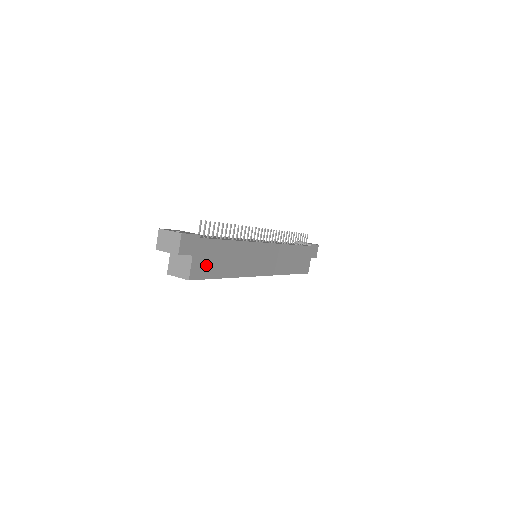
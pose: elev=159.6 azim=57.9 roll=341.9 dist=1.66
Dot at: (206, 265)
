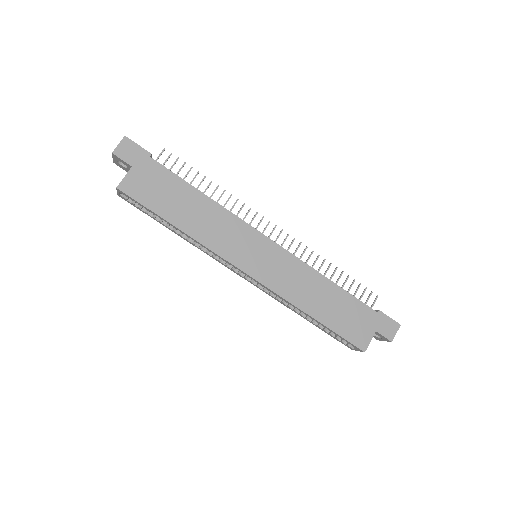
Dot at: (149, 190)
